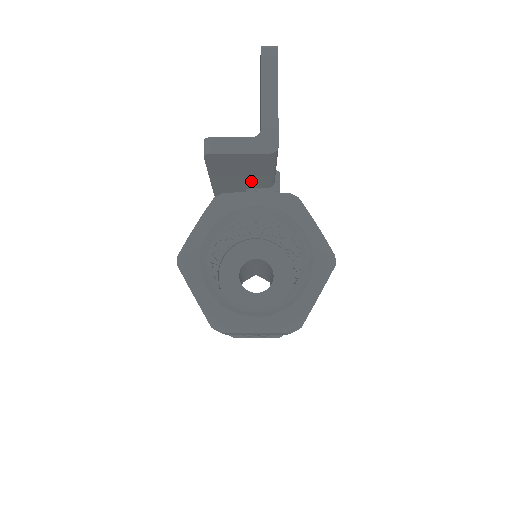
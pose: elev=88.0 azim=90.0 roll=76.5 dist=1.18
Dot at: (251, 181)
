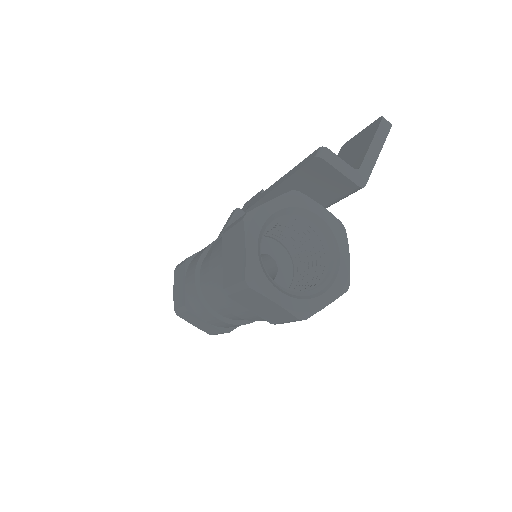
Dot at: (315, 197)
